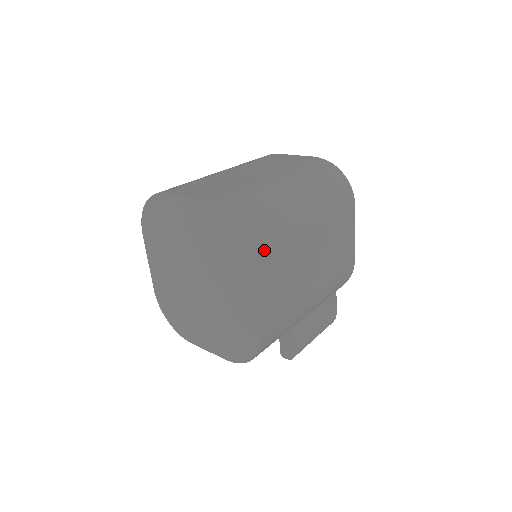
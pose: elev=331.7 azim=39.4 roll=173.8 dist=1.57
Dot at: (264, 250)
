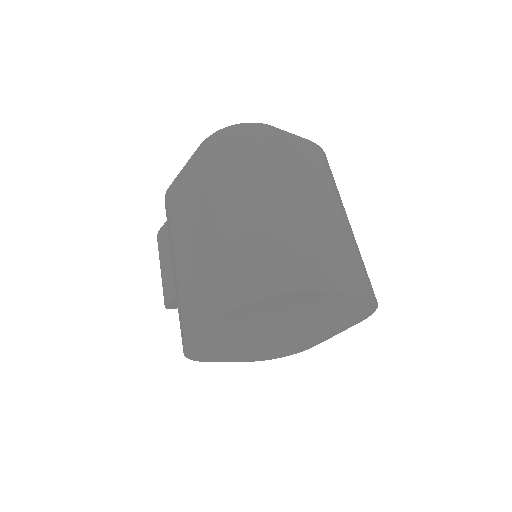
Dot at: occluded
